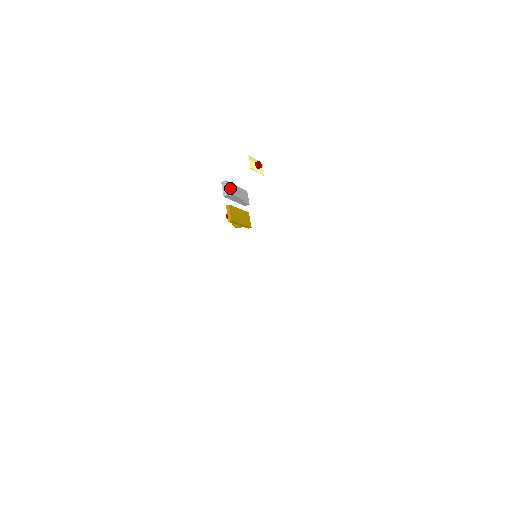
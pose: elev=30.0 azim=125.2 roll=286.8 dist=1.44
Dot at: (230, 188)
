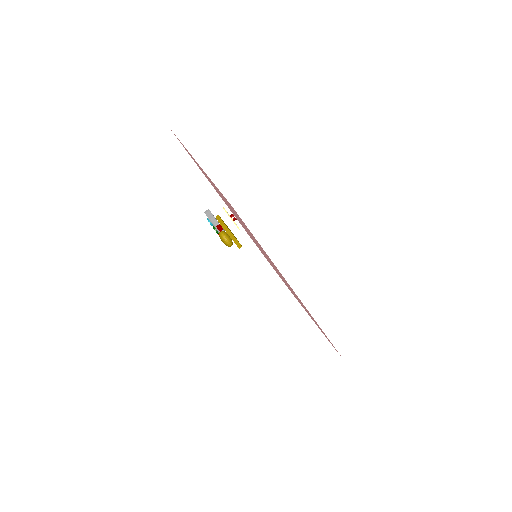
Dot at: occluded
